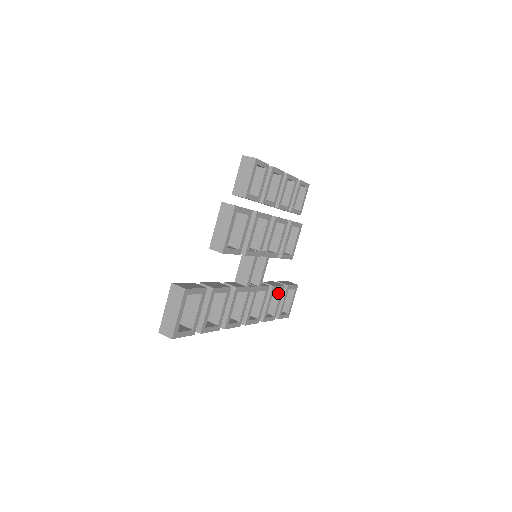
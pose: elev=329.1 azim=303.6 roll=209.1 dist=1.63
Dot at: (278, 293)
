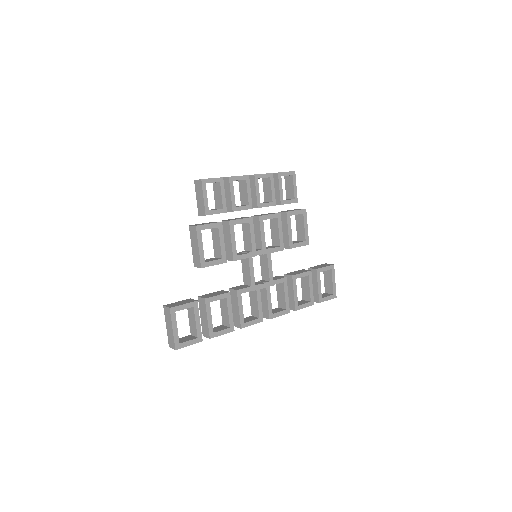
Dot at: (307, 279)
